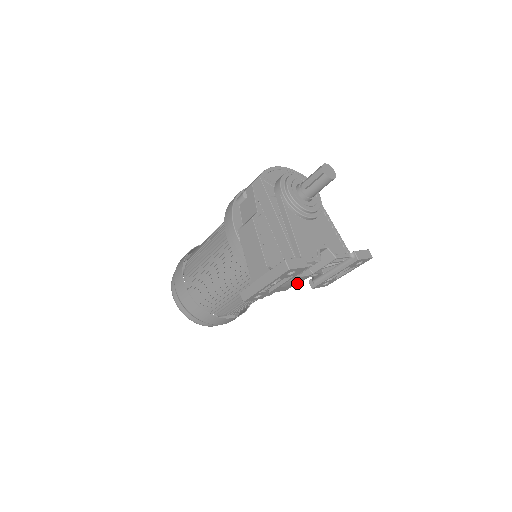
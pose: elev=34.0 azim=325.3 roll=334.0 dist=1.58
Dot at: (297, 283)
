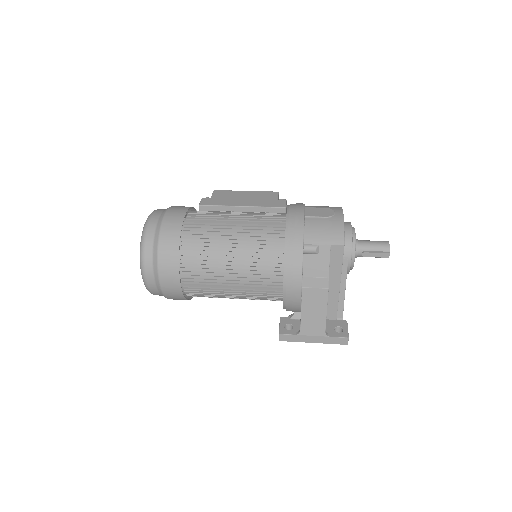
Dot at: occluded
